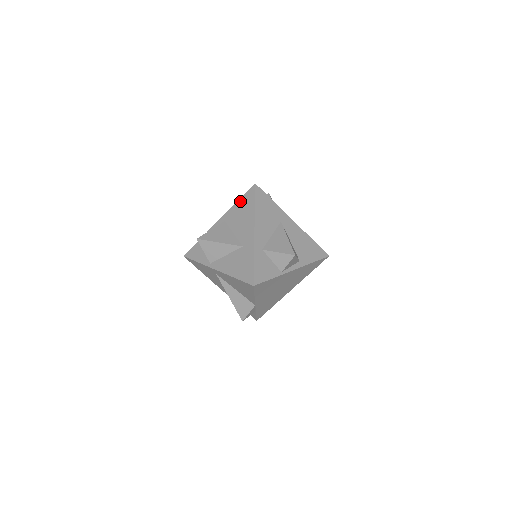
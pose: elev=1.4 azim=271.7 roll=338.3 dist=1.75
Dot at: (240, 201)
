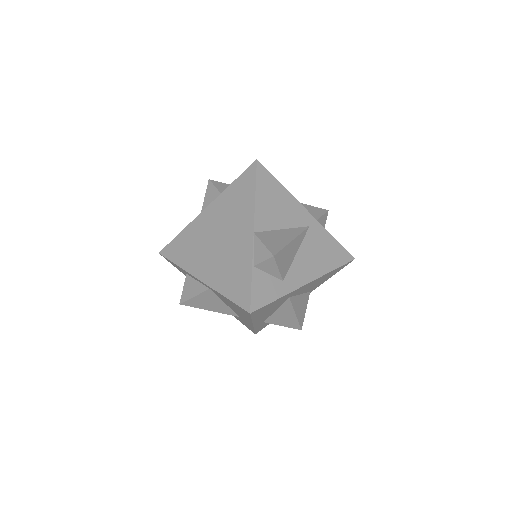
Dot at: (229, 301)
